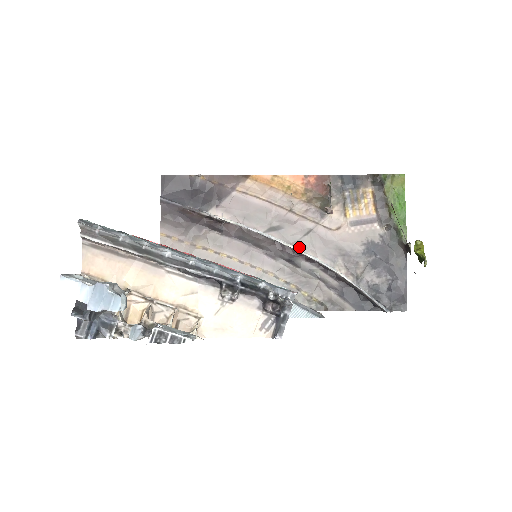
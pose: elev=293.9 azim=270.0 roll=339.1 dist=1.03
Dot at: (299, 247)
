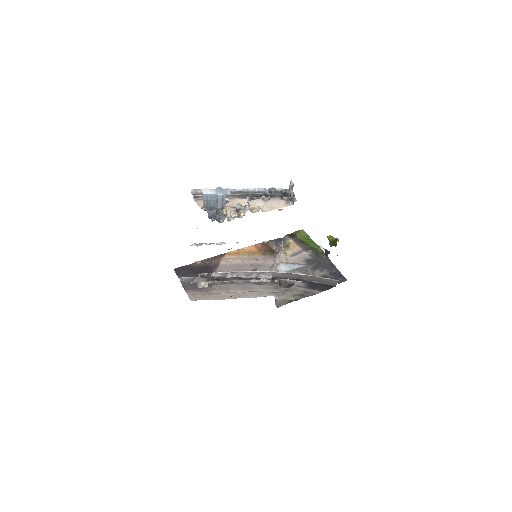
Dot at: (272, 274)
